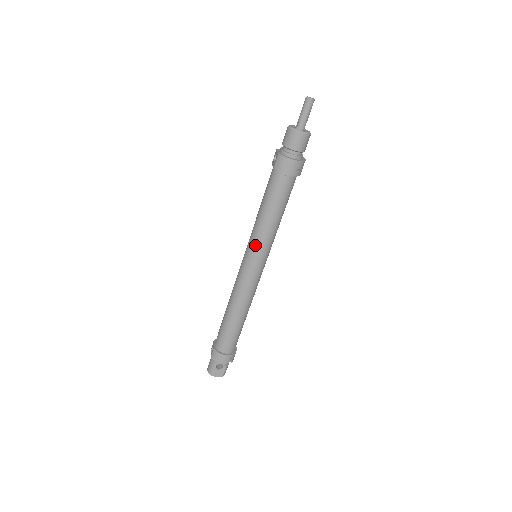
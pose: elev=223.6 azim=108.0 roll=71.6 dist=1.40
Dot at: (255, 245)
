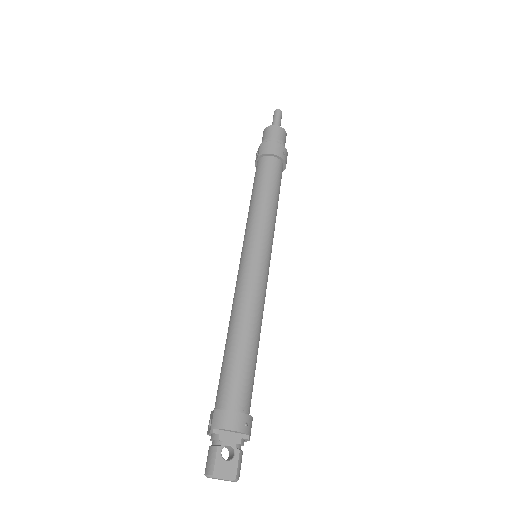
Dot at: (253, 230)
